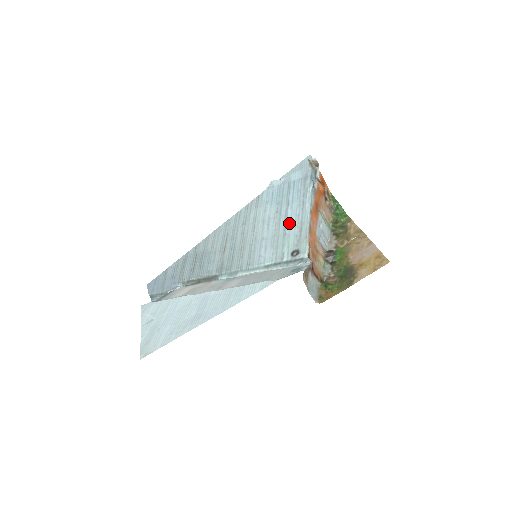
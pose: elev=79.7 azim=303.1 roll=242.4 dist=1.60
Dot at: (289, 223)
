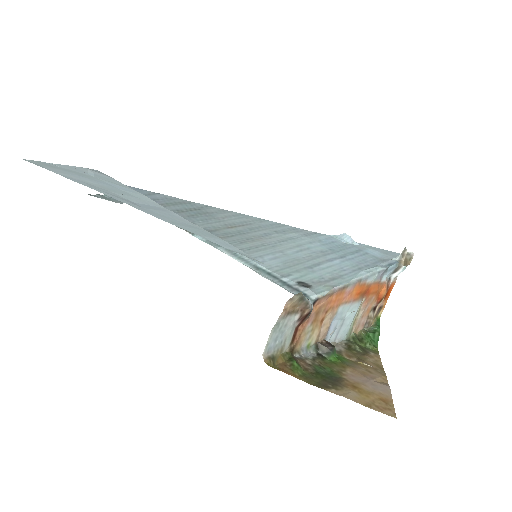
Dot at: (326, 266)
